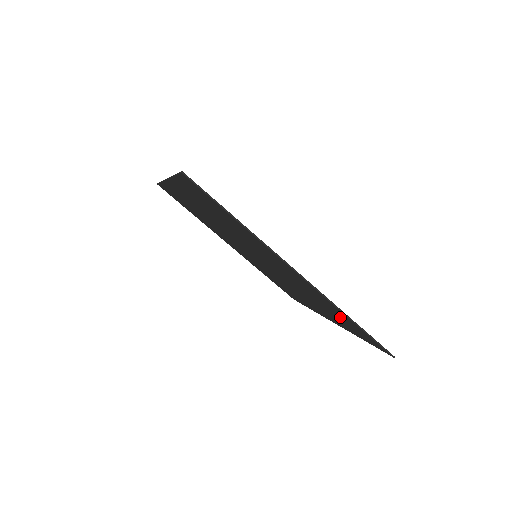
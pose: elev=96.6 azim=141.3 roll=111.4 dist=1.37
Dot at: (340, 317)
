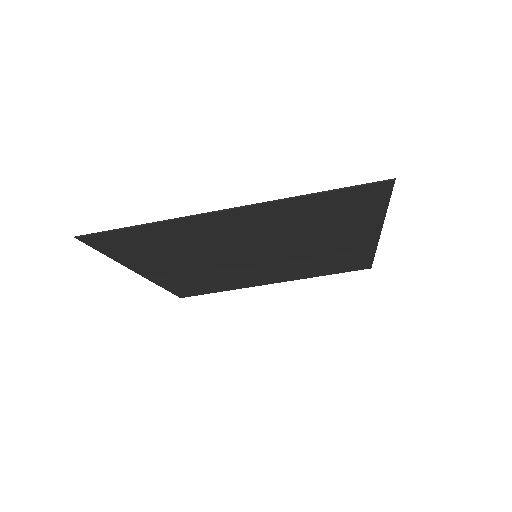
Dot at: (329, 211)
